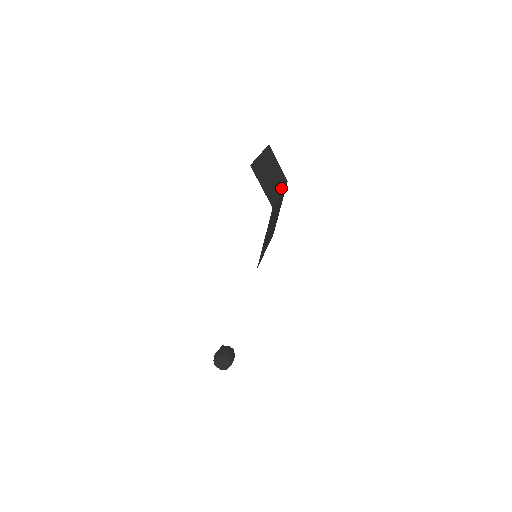
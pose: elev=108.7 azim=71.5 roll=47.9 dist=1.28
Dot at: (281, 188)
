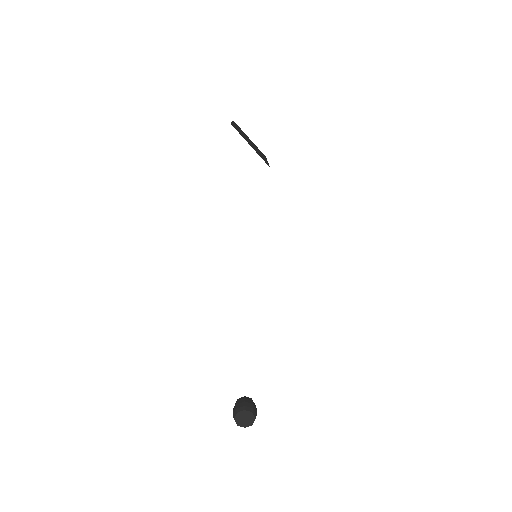
Dot at: (265, 158)
